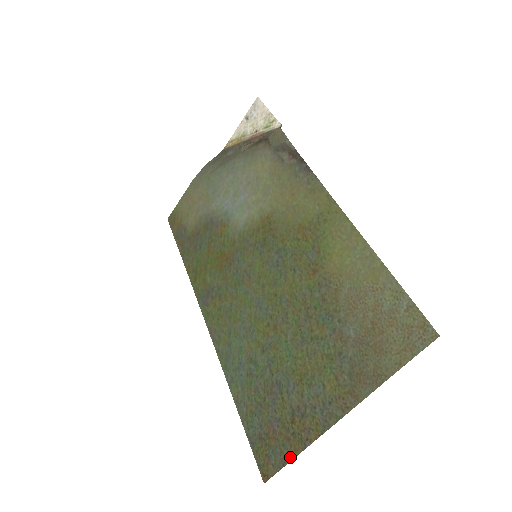
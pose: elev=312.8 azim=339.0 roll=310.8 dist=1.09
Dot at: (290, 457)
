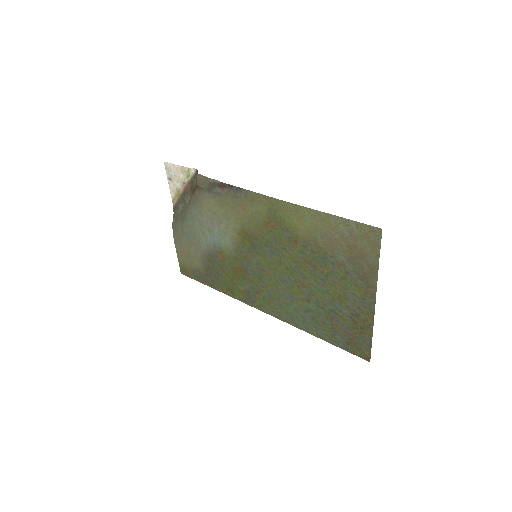
Dot at: (370, 340)
